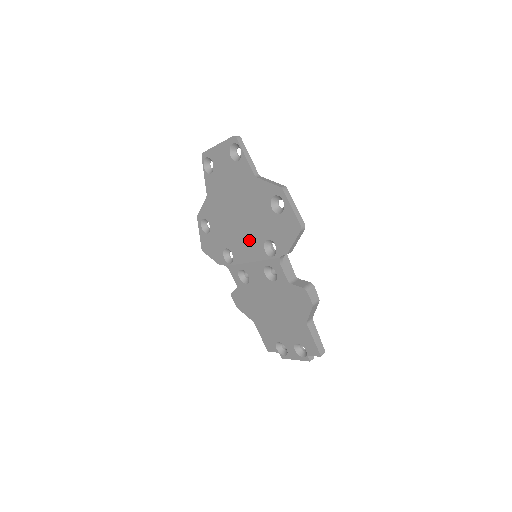
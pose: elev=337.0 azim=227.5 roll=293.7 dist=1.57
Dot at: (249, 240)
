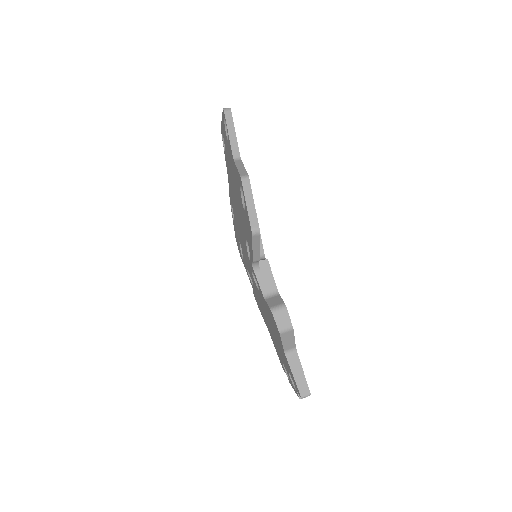
Dot at: (242, 236)
